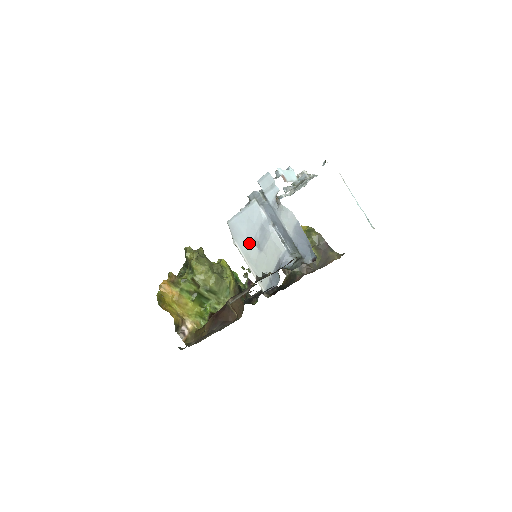
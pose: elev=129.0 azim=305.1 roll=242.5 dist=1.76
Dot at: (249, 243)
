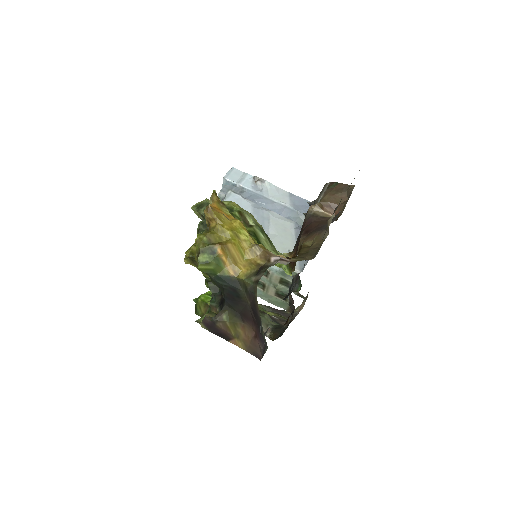
Dot at: occluded
